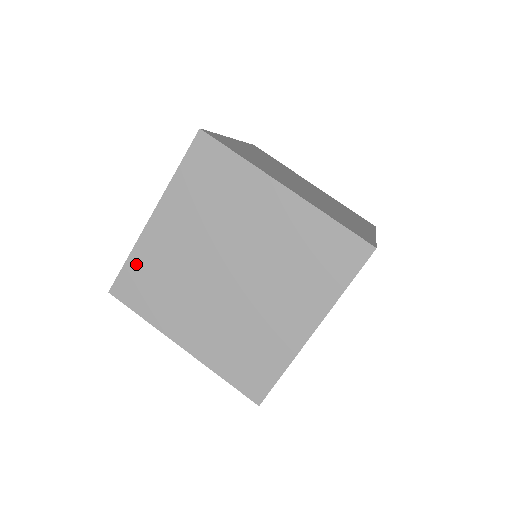
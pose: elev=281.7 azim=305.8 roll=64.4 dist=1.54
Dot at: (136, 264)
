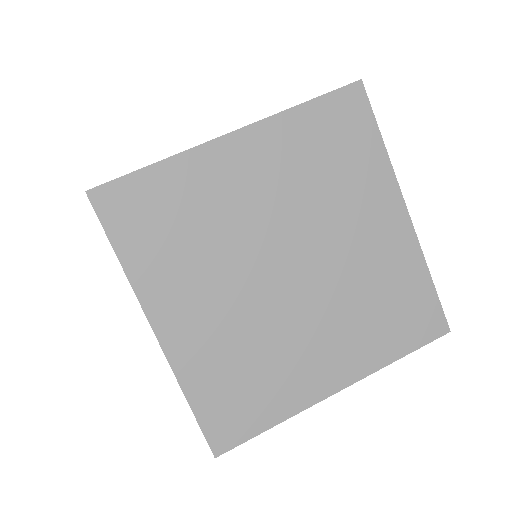
Dot at: occluded
